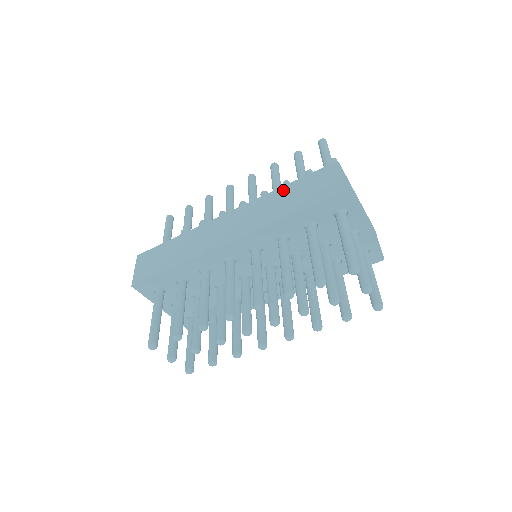
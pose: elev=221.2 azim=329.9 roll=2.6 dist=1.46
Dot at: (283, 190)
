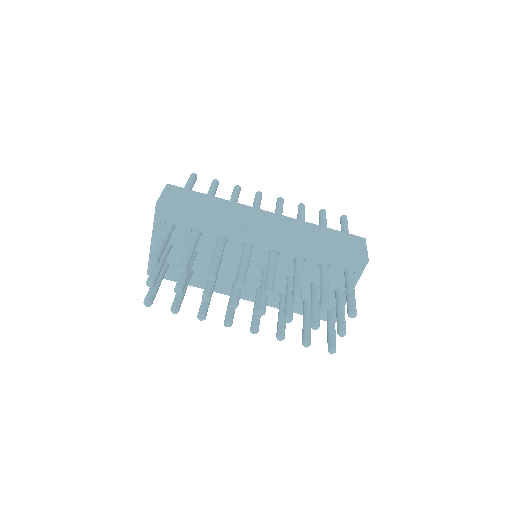
Dot at: (319, 228)
